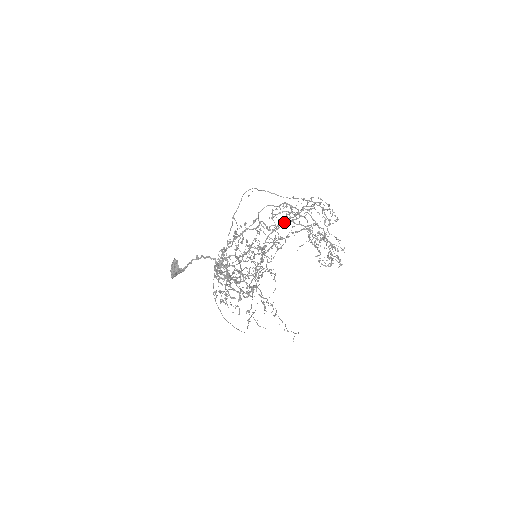
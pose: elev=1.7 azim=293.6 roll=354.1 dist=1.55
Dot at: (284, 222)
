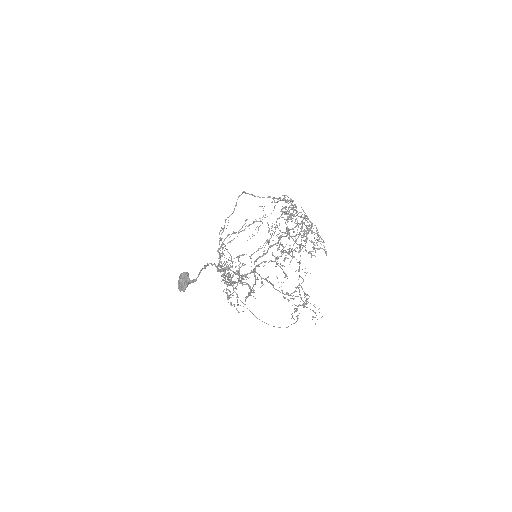
Dot at: occluded
